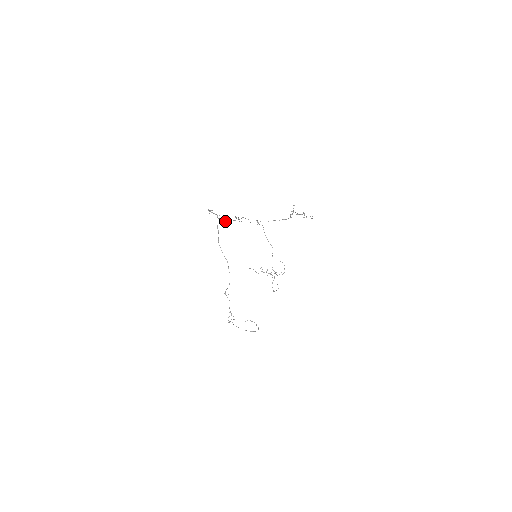
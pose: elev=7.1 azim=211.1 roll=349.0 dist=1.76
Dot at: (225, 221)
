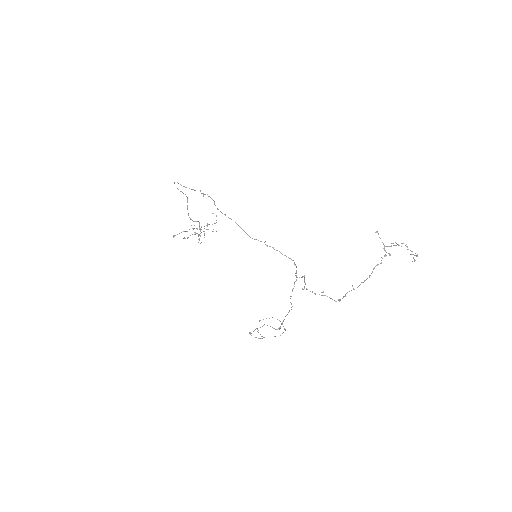
Dot at: (297, 277)
